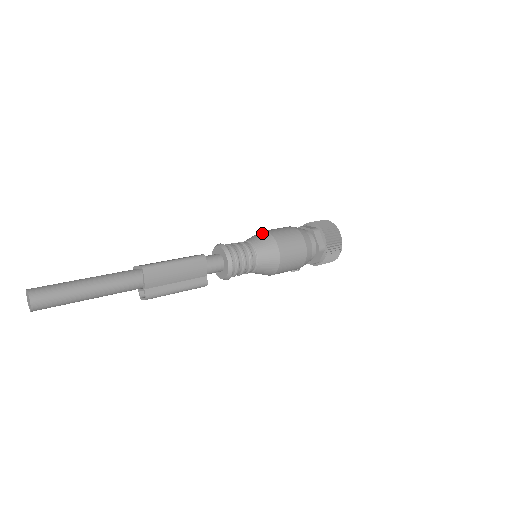
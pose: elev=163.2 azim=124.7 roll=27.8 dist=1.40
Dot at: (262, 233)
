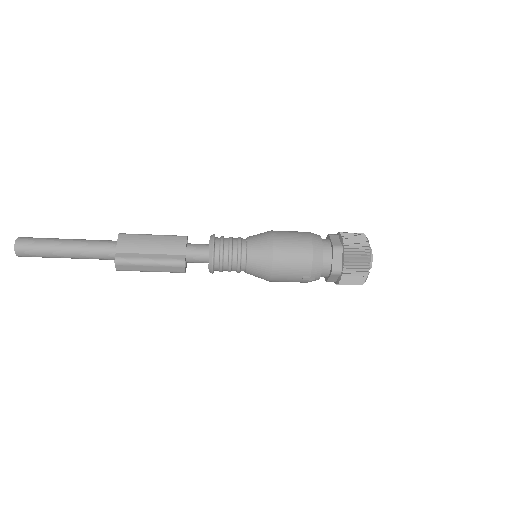
Dot at: occluded
